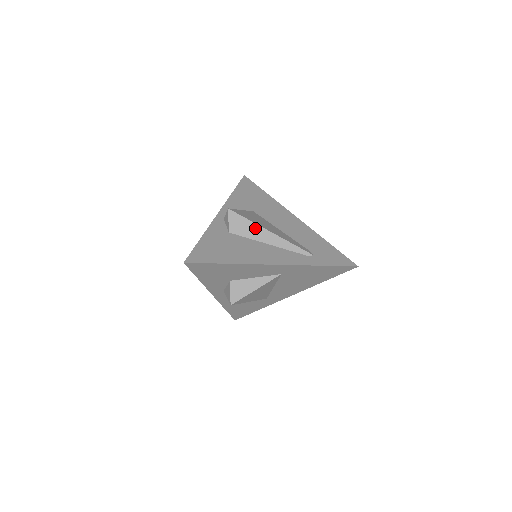
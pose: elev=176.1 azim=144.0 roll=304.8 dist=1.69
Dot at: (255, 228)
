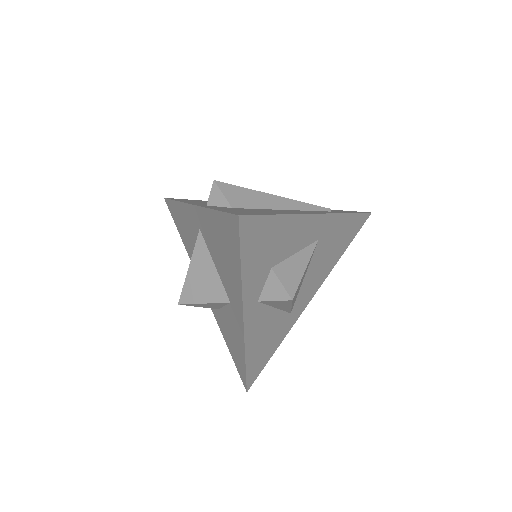
Dot at: (258, 195)
